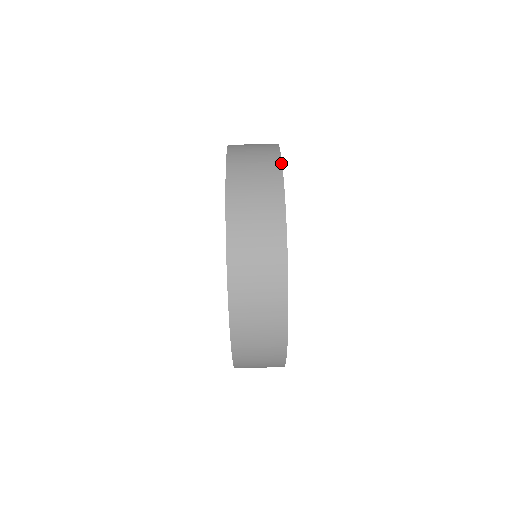
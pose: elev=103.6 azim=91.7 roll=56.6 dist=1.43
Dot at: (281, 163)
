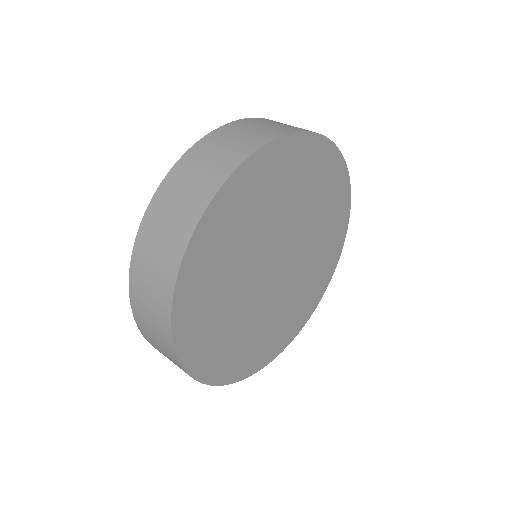
Dot at: (265, 143)
